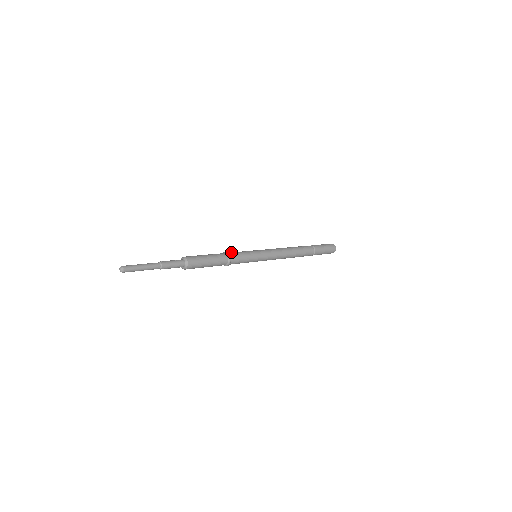
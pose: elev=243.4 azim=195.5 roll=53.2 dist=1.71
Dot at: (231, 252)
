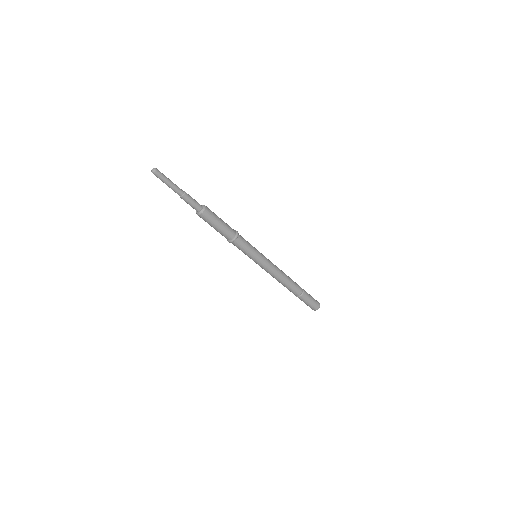
Dot at: occluded
